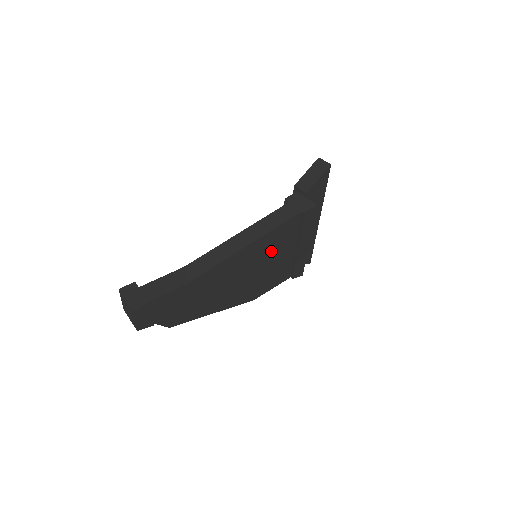
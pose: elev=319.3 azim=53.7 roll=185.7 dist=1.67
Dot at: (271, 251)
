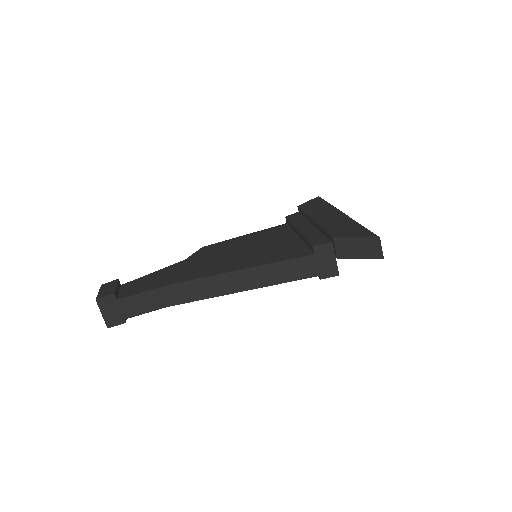
Dot at: occluded
